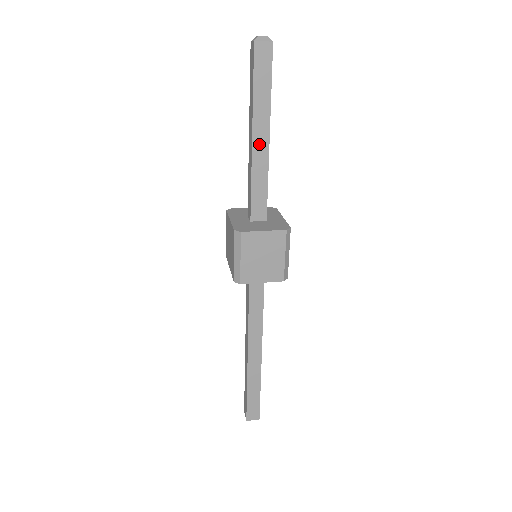
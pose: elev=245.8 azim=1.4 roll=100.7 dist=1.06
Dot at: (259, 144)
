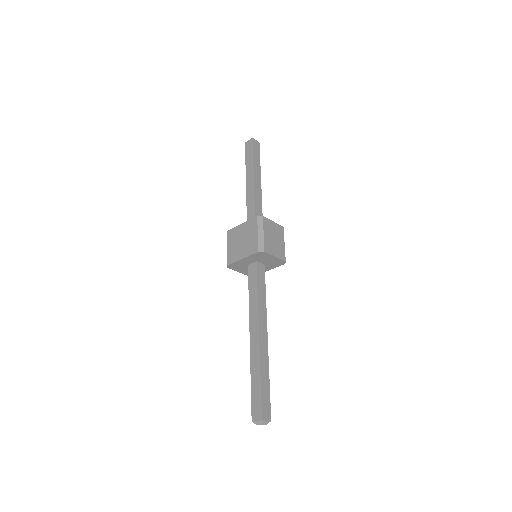
Dot at: (257, 184)
